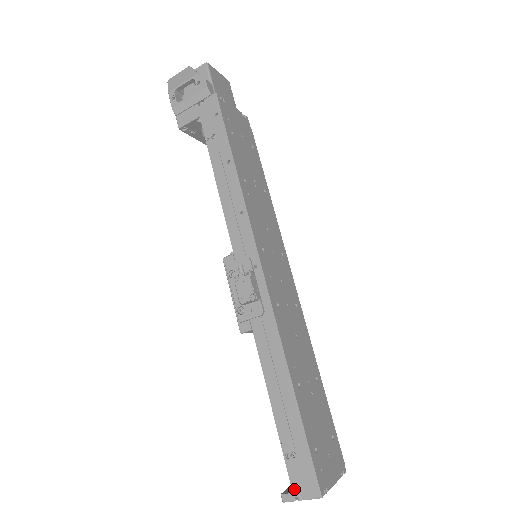
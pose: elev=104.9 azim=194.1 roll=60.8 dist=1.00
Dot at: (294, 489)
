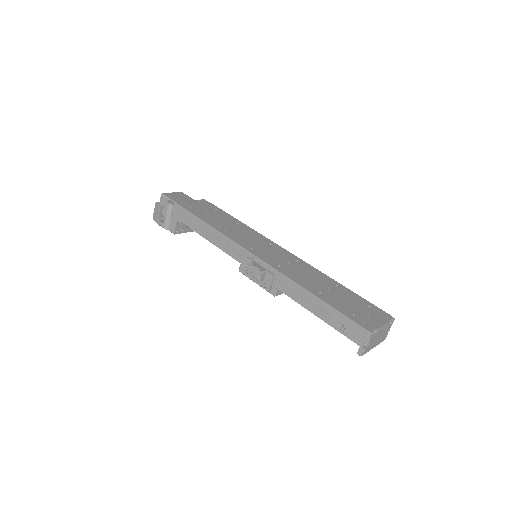
Dot at: (358, 344)
